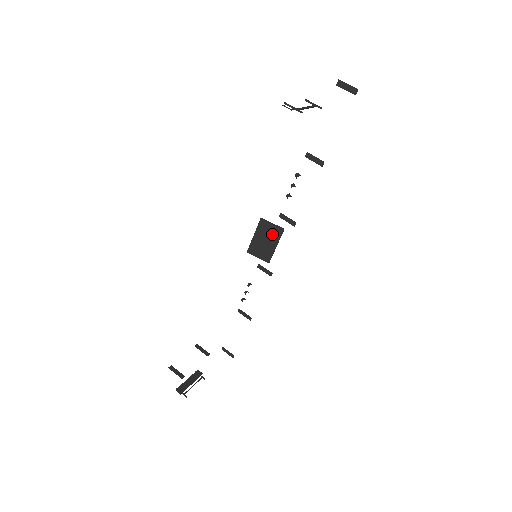
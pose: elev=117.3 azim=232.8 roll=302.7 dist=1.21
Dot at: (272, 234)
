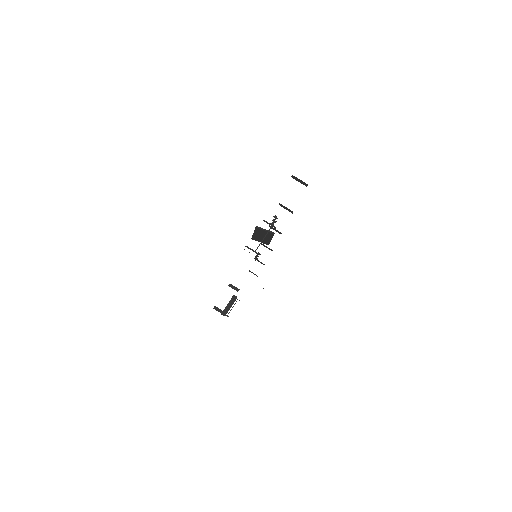
Dot at: occluded
